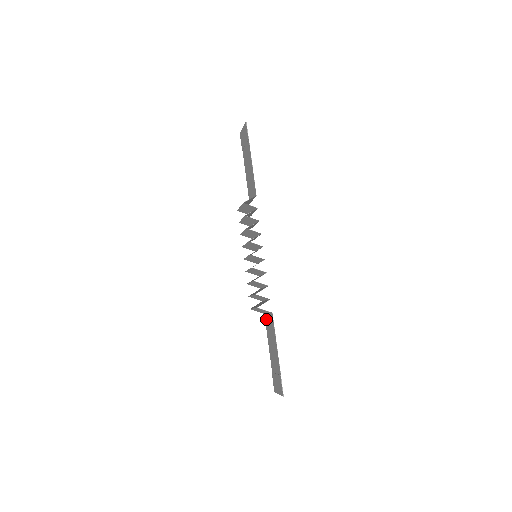
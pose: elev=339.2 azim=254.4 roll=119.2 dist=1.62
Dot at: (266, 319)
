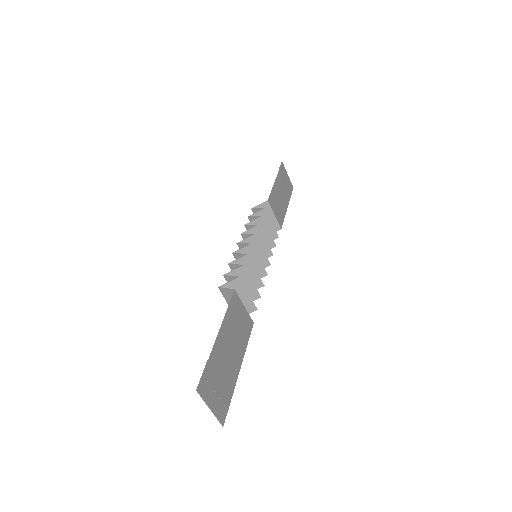
Dot at: (248, 323)
